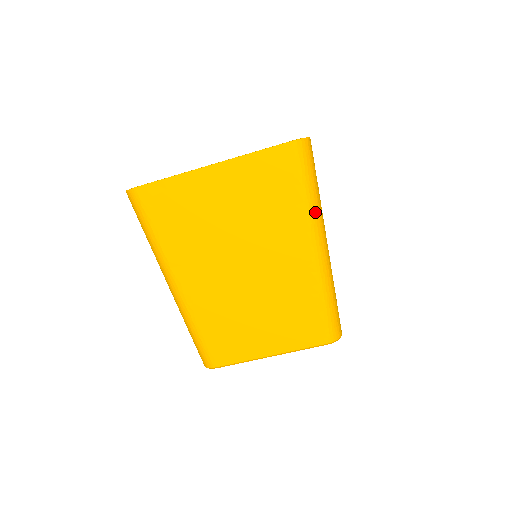
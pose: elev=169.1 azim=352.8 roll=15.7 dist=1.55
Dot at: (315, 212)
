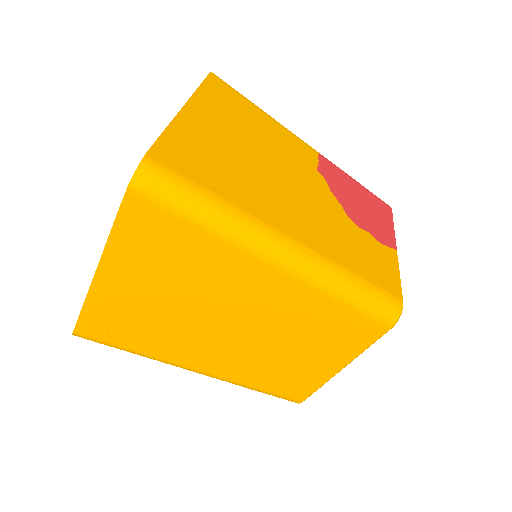
Dot at: (236, 230)
